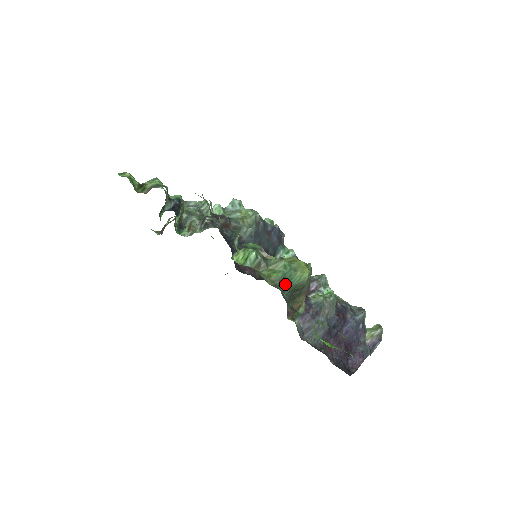
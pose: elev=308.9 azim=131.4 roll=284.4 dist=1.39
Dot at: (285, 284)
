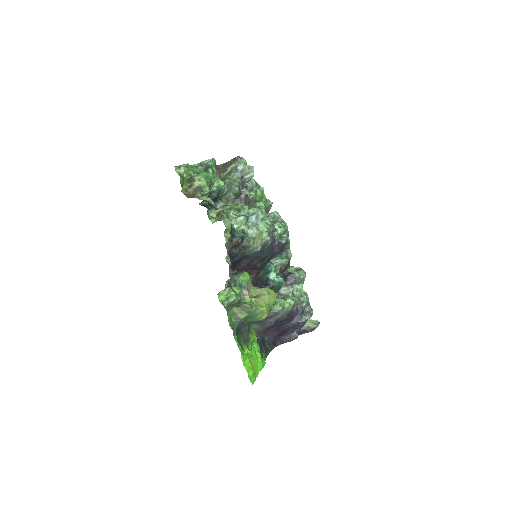
Dot at: (244, 320)
